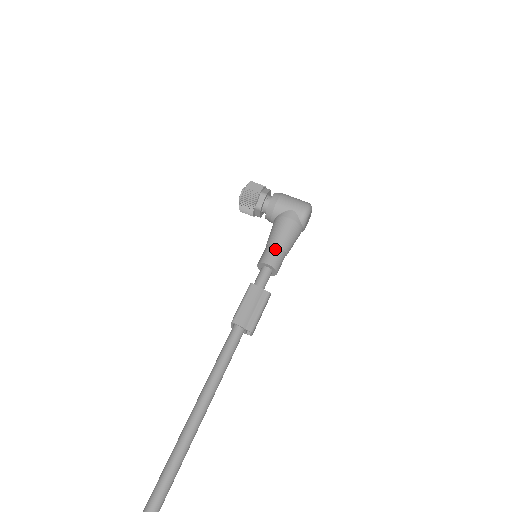
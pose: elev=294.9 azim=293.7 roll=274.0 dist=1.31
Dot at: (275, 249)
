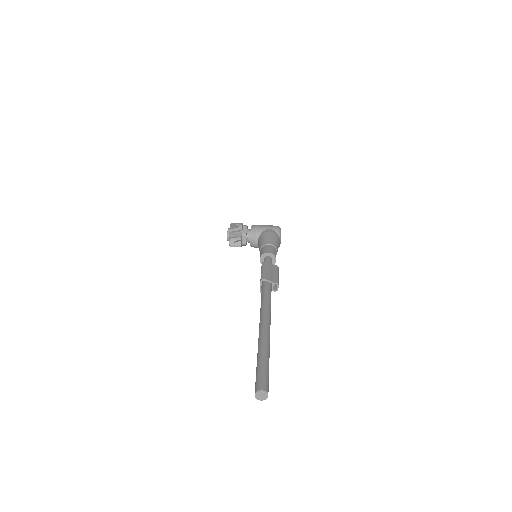
Dot at: (269, 246)
